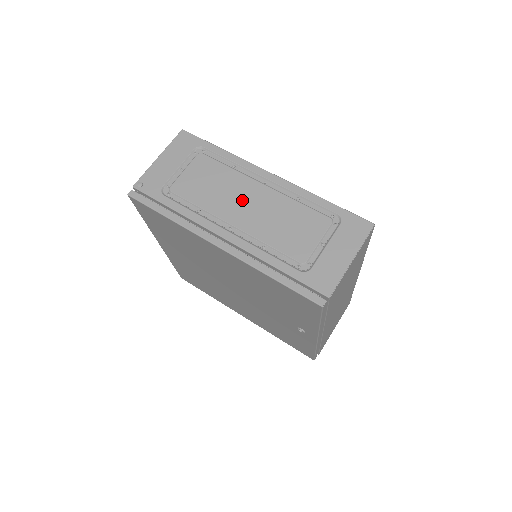
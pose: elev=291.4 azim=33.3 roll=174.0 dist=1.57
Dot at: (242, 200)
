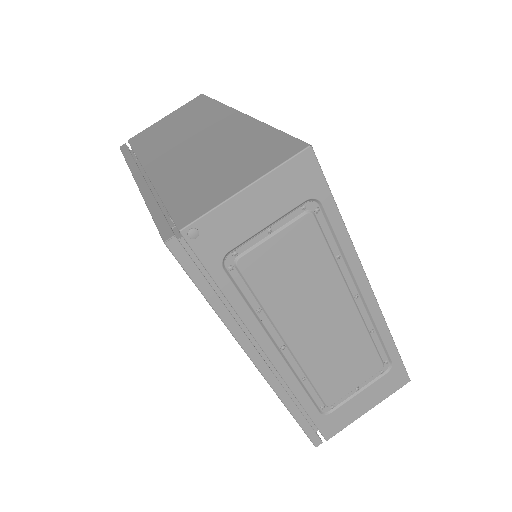
Dot at: (318, 315)
